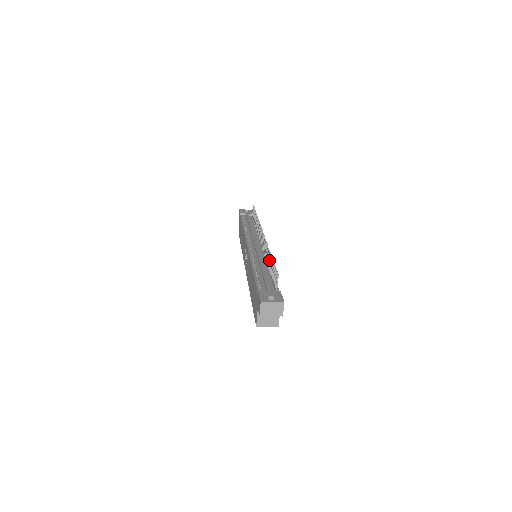
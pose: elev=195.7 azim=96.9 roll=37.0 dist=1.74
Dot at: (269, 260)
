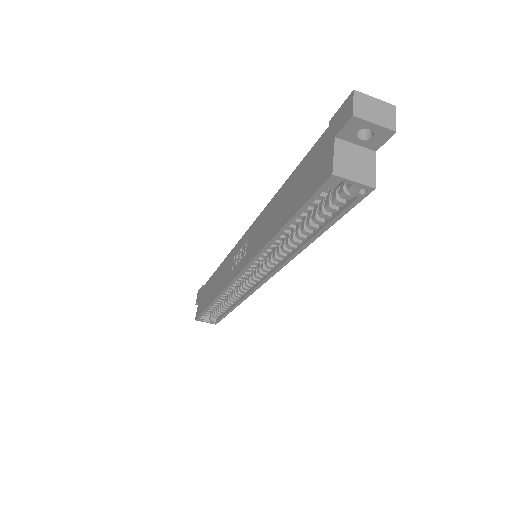
Dot at: occluded
